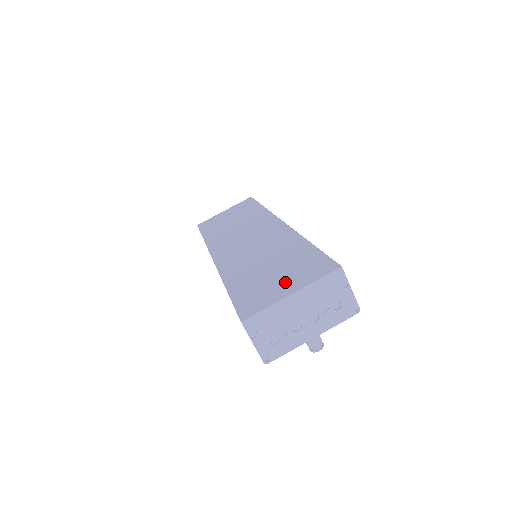
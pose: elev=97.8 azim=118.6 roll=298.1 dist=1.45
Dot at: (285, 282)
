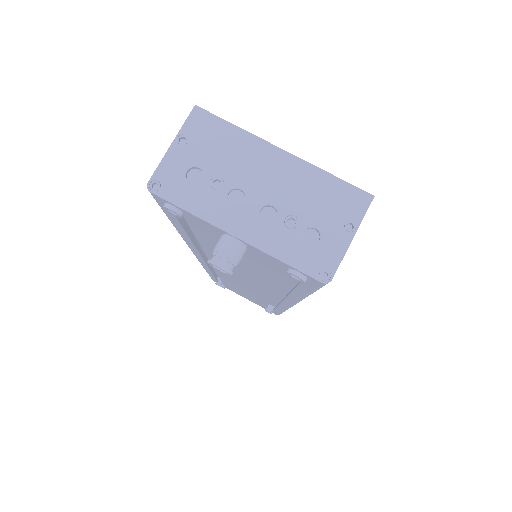
Dot at: occluded
